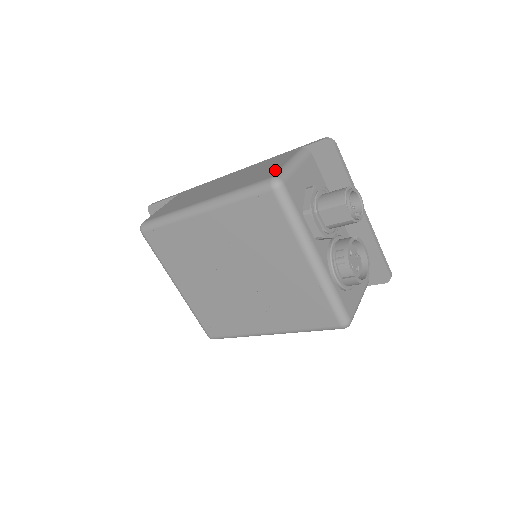
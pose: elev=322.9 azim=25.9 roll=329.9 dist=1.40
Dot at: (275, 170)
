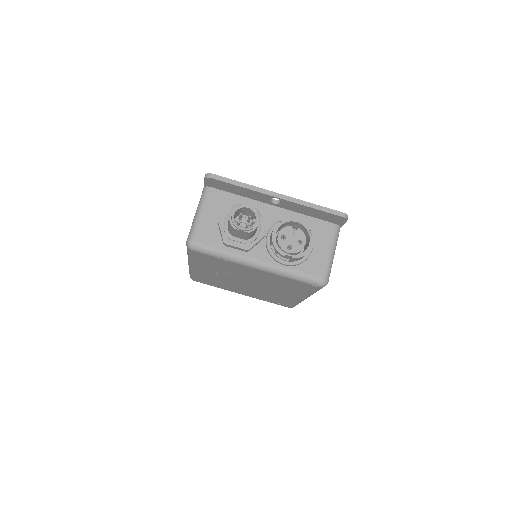
Dot at: occluded
